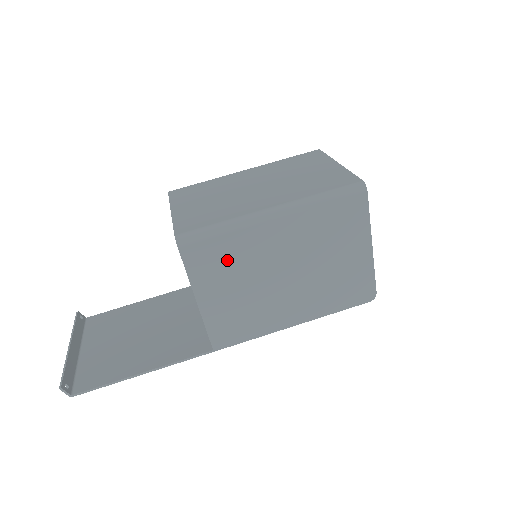
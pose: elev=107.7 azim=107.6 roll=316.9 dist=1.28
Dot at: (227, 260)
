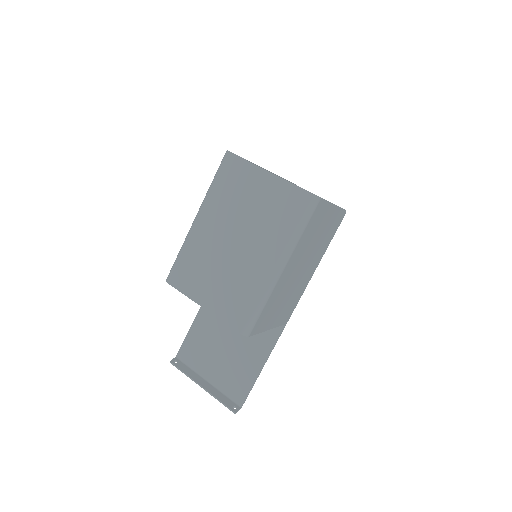
Dot at: (272, 306)
